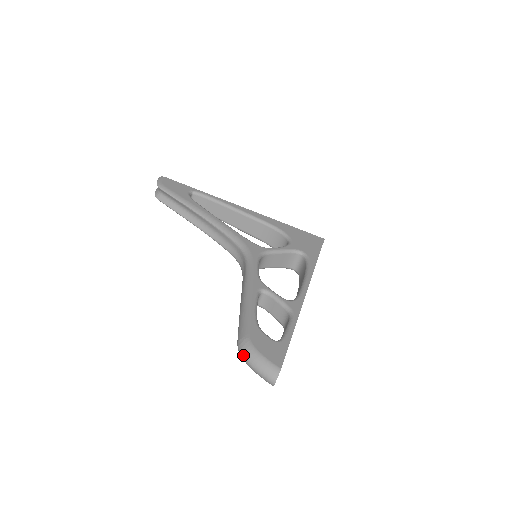
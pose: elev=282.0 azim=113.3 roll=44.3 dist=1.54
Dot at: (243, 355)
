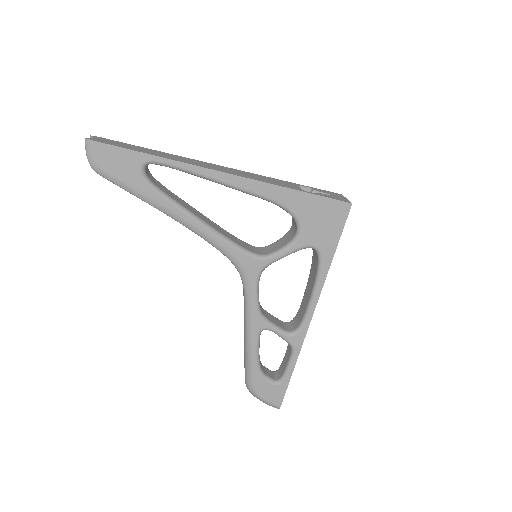
Dot at: occluded
